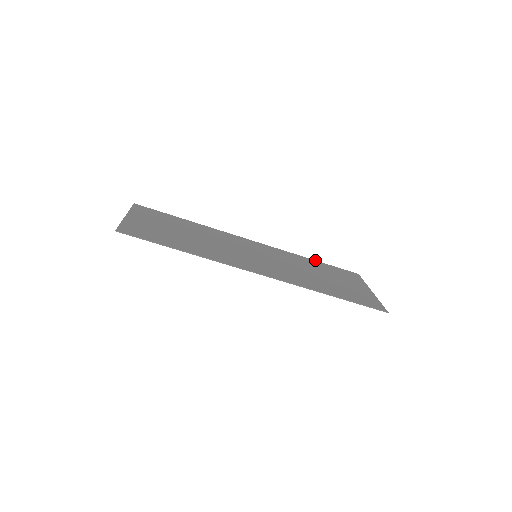
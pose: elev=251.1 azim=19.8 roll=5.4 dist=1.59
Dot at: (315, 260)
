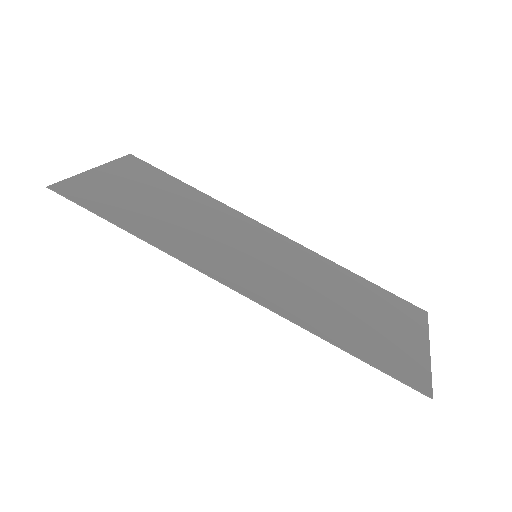
Dot at: (362, 277)
